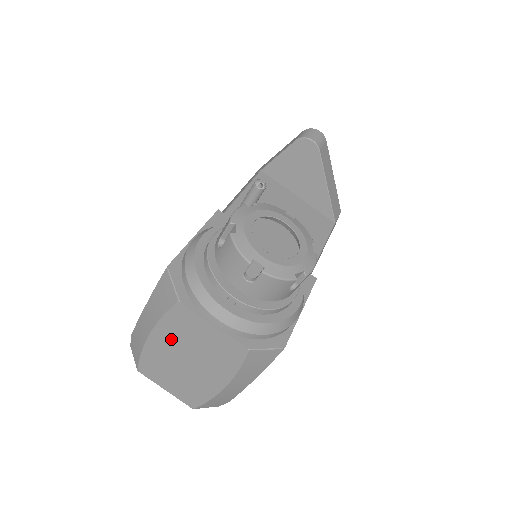
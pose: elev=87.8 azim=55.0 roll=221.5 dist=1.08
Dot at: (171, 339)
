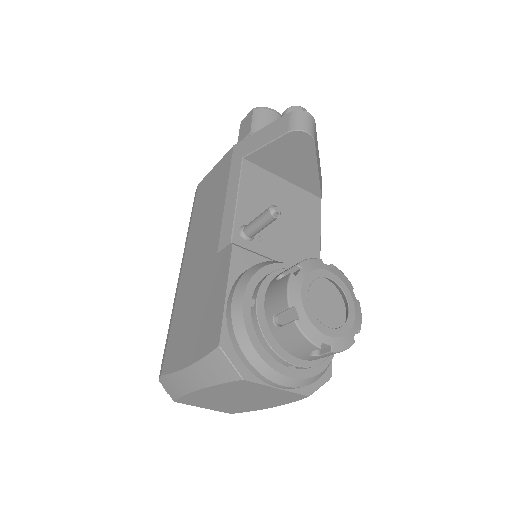
Dot at: (223, 392)
